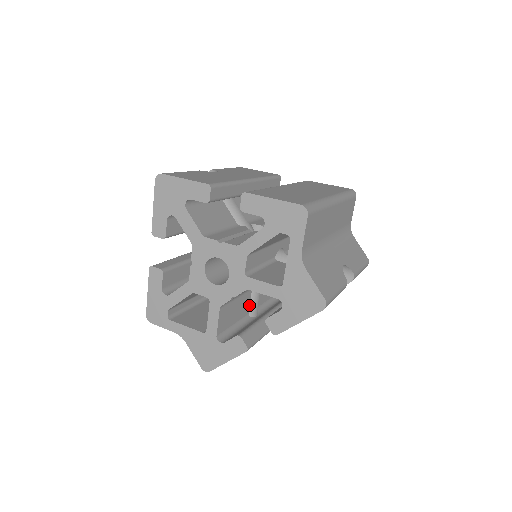
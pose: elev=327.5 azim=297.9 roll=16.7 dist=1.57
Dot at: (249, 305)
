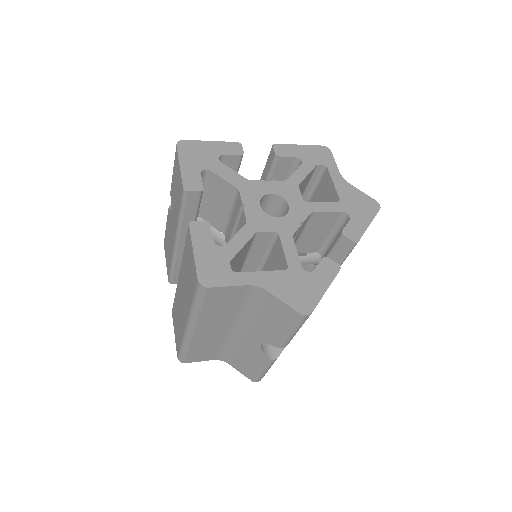
Dot at: occluded
